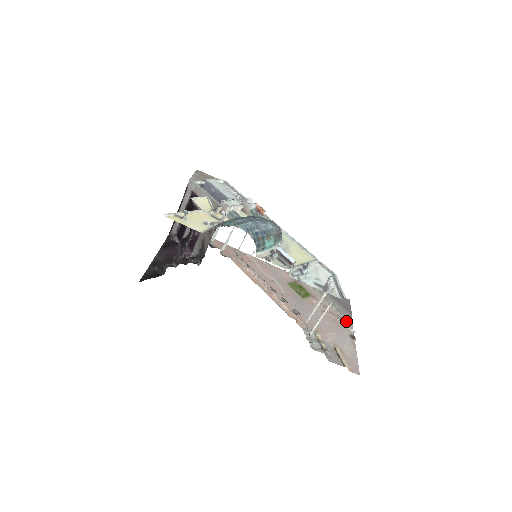
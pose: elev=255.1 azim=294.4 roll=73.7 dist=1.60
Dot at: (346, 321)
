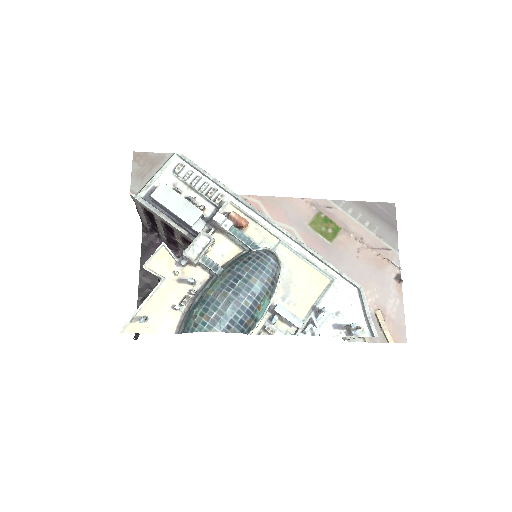
Dot at: (390, 252)
